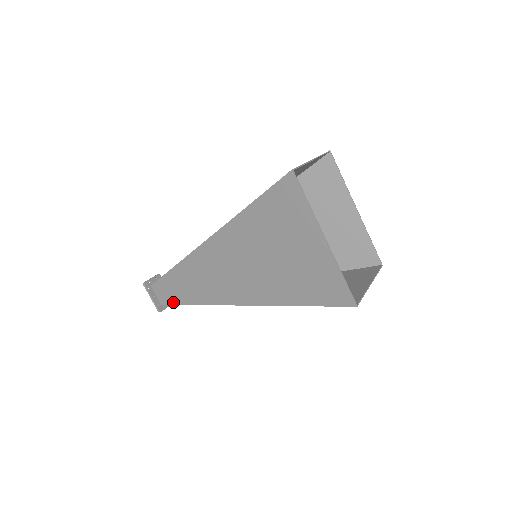
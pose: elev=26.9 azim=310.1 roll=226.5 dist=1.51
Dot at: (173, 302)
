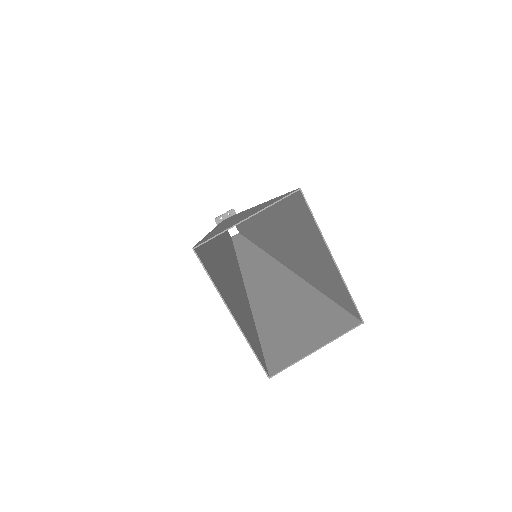
Dot at: occluded
